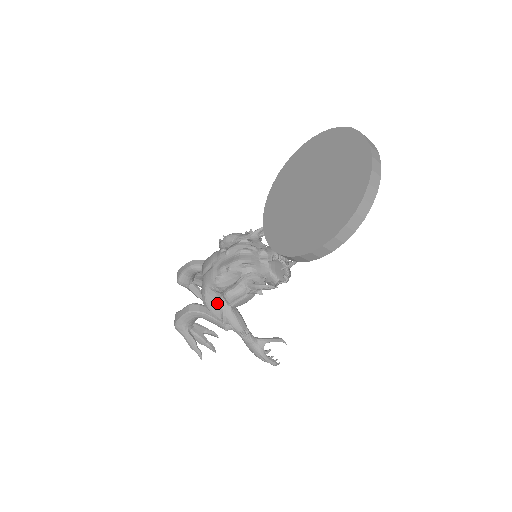
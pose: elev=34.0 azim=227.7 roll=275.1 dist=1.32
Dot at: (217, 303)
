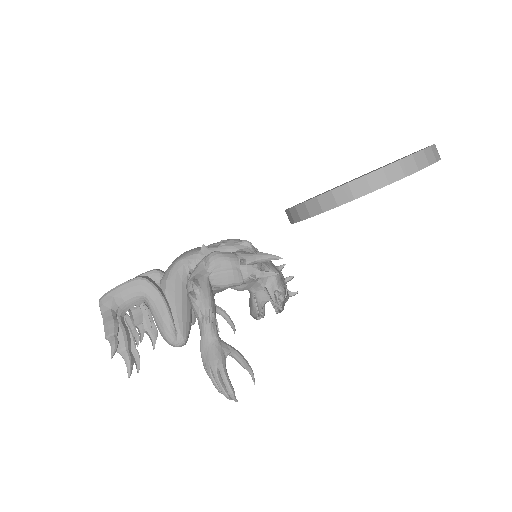
Dot at: (181, 288)
